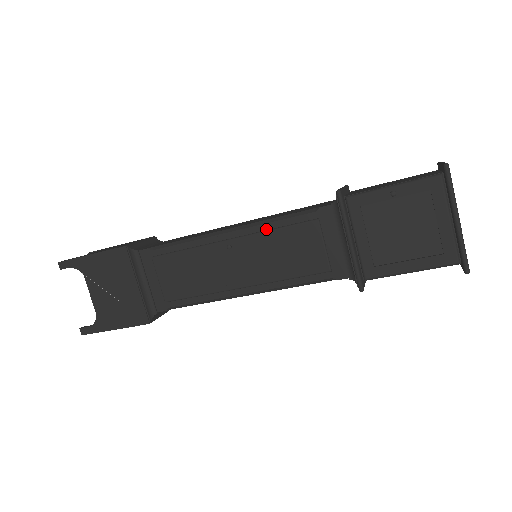
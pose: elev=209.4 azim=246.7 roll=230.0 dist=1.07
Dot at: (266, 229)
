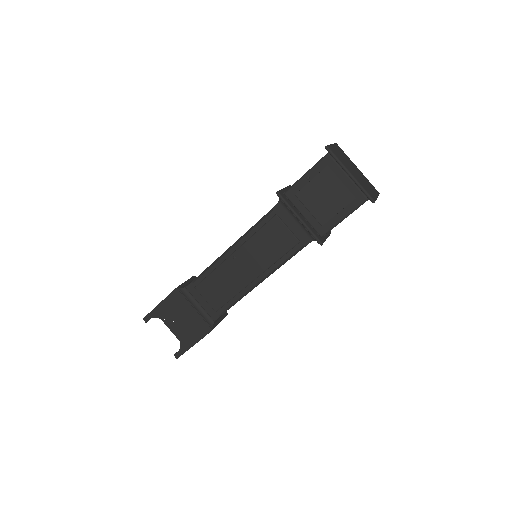
Dot at: (250, 236)
